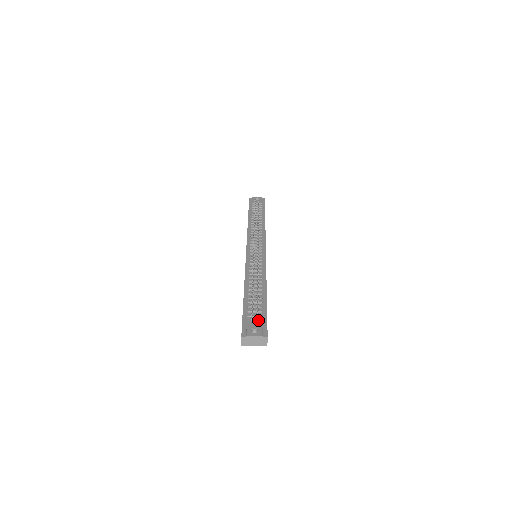
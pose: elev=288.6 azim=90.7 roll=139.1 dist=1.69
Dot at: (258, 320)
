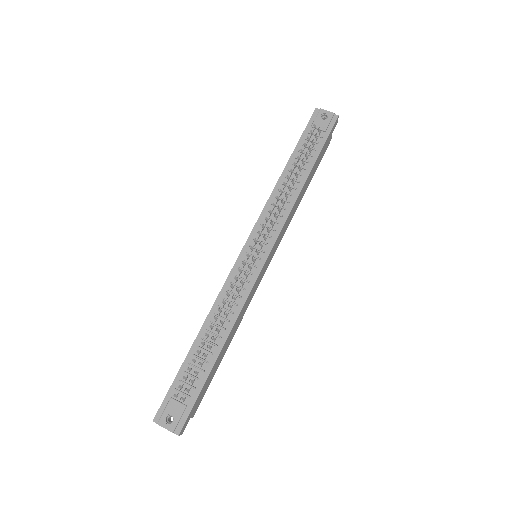
Dot at: (184, 400)
